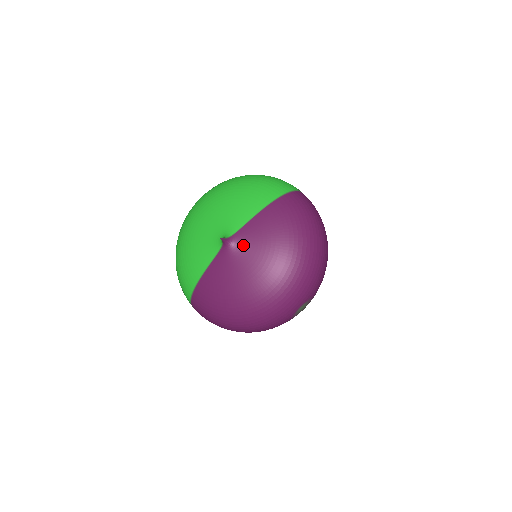
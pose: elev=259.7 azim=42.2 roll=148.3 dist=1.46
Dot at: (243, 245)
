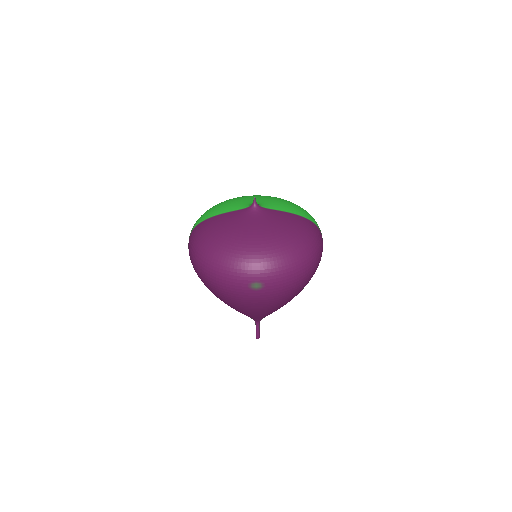
Dot at: (262, 215)
